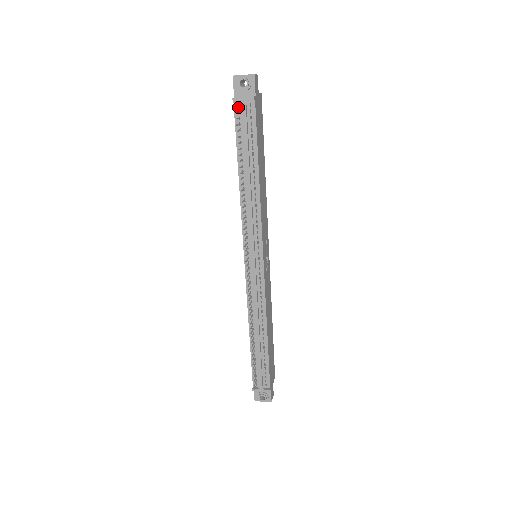
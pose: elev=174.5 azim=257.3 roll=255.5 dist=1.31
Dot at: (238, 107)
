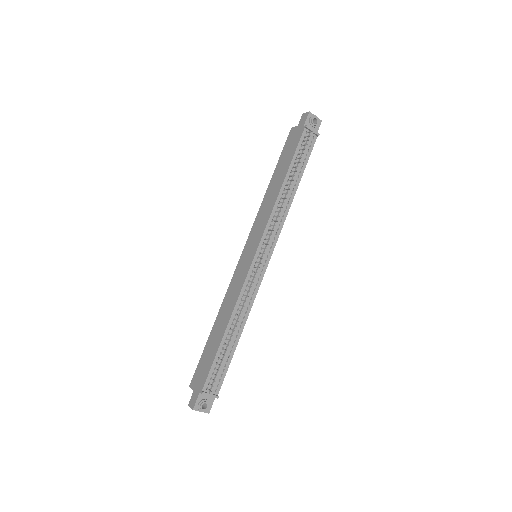
Dot at: (306, 134)
